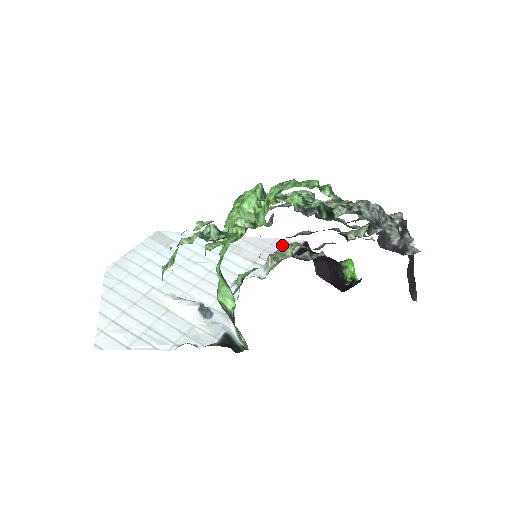
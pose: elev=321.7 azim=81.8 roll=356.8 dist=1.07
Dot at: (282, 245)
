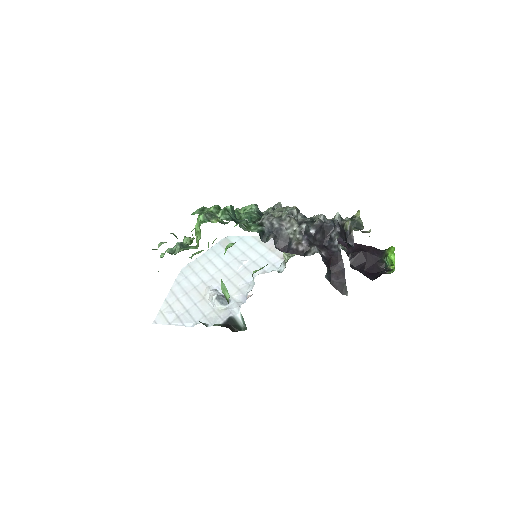
Dot at: occluded
